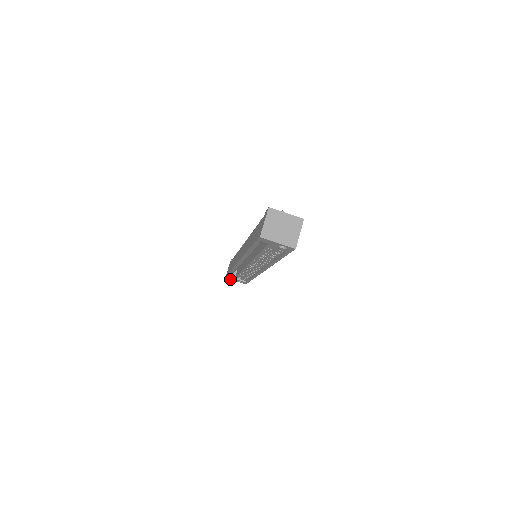
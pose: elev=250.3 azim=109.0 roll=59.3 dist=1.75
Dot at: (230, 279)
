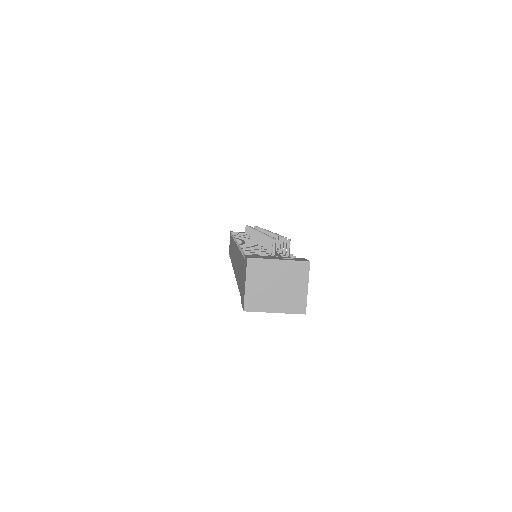
Dot at: occluded
